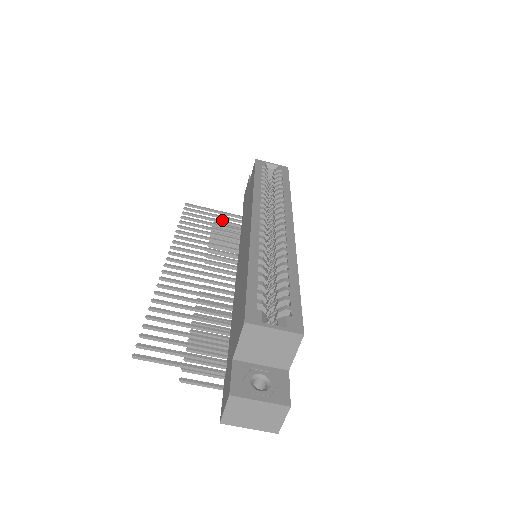
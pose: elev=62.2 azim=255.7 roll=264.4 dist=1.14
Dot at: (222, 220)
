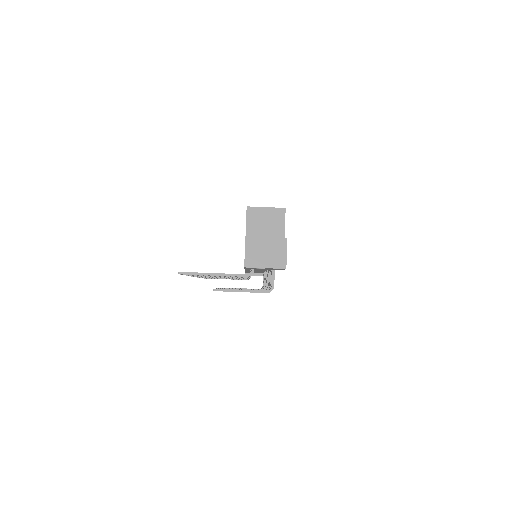
Dot at: occluded
